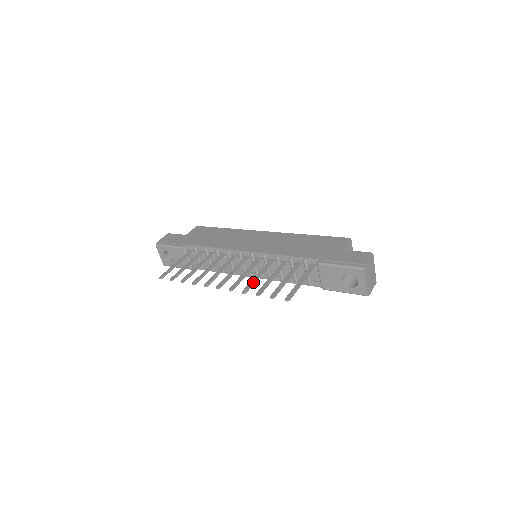
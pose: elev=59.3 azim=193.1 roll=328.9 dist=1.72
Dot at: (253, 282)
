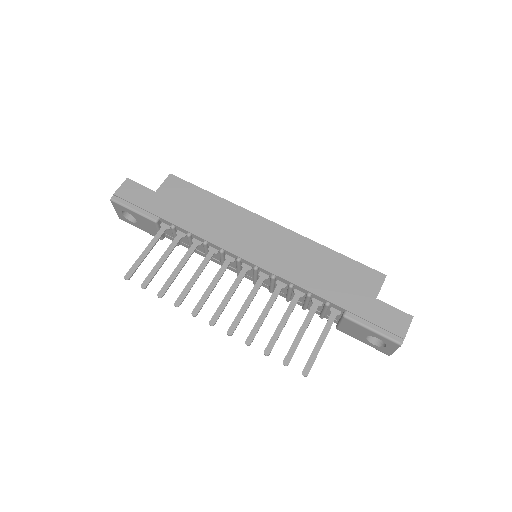
Dot at: (259, 326)
